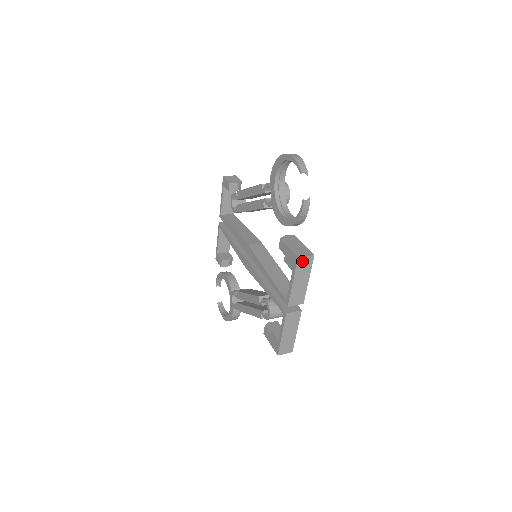
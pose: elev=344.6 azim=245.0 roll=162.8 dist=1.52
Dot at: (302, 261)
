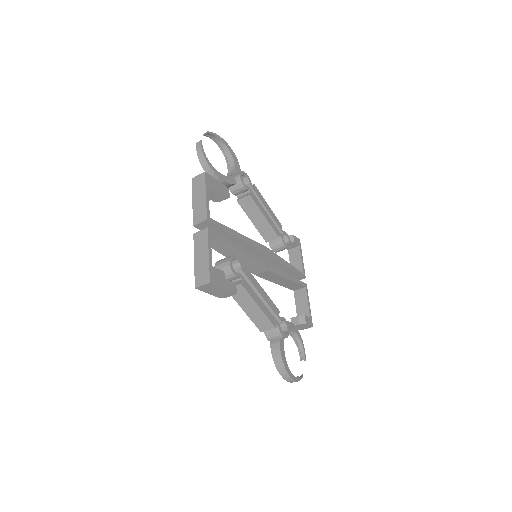
Dot at: (196, 181)
